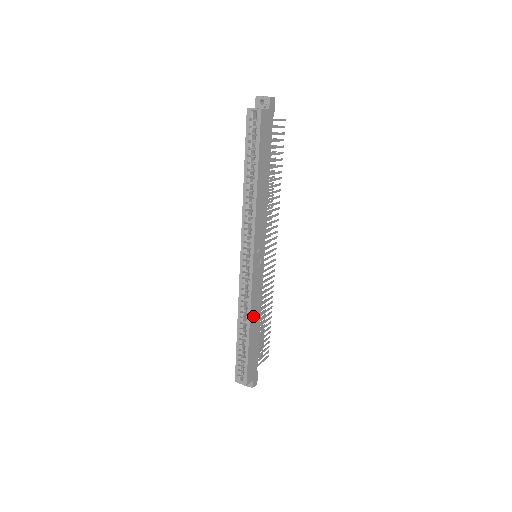
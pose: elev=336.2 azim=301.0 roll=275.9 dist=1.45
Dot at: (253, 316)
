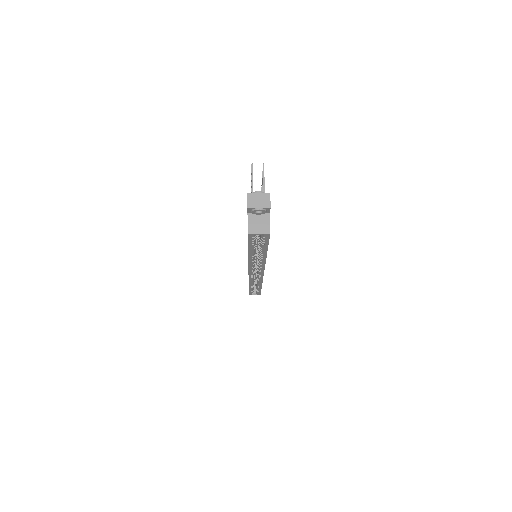
Dot at: occluded
